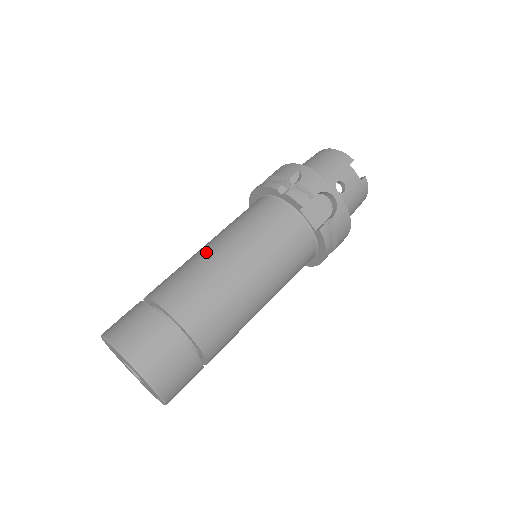
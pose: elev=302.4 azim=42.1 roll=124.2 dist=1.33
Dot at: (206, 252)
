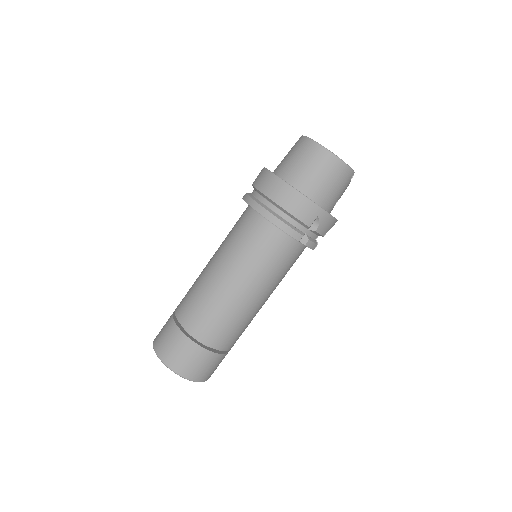
Dot at: (239, 299)
